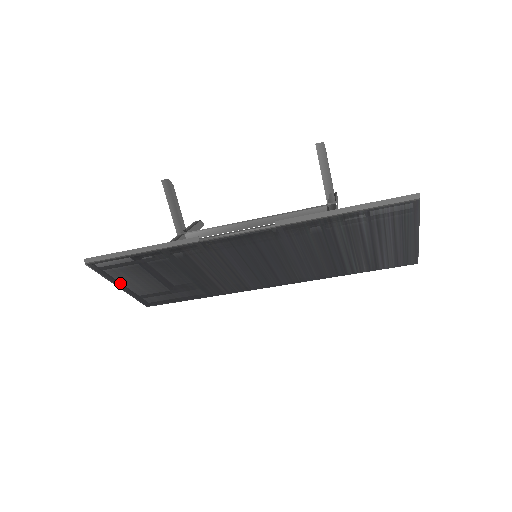
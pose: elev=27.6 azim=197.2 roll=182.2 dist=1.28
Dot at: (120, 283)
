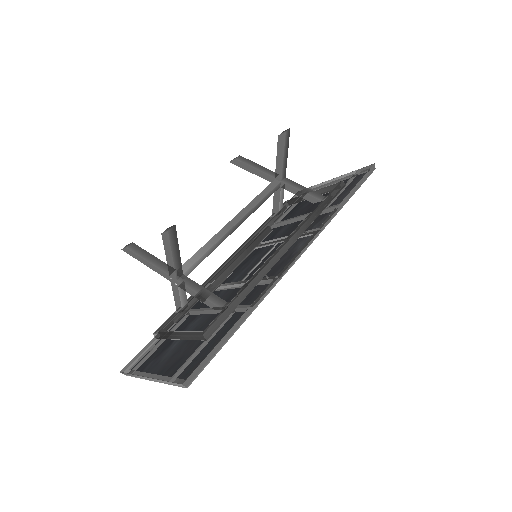
Dot at: (163, 375)
